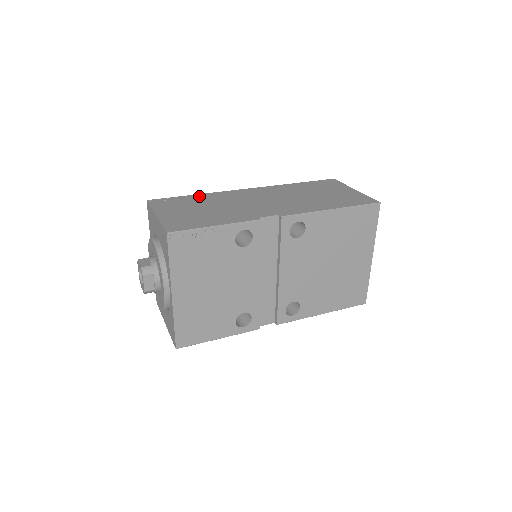
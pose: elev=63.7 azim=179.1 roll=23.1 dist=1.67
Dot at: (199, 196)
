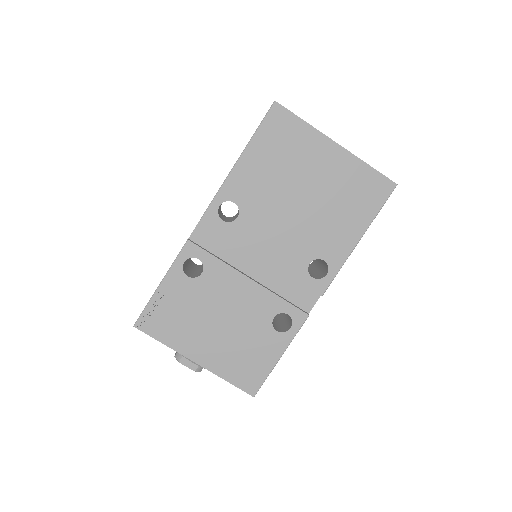
Dot at: occluded
